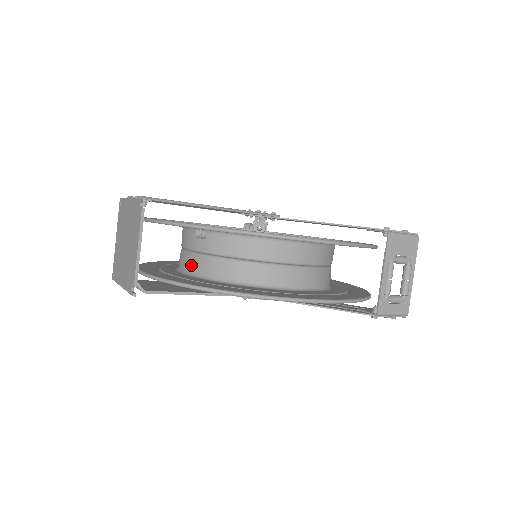
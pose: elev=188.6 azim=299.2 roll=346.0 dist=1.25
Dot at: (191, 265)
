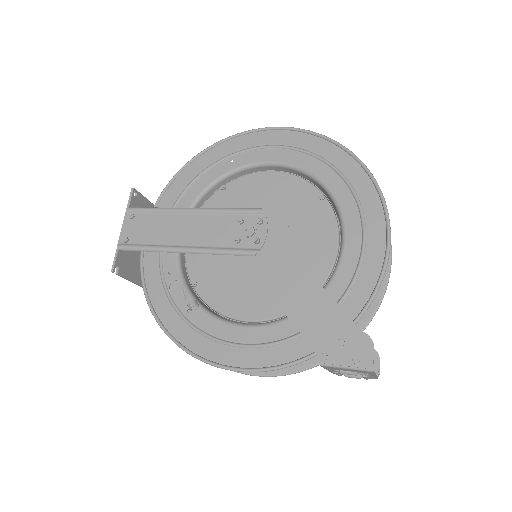
Dot at: occluded
